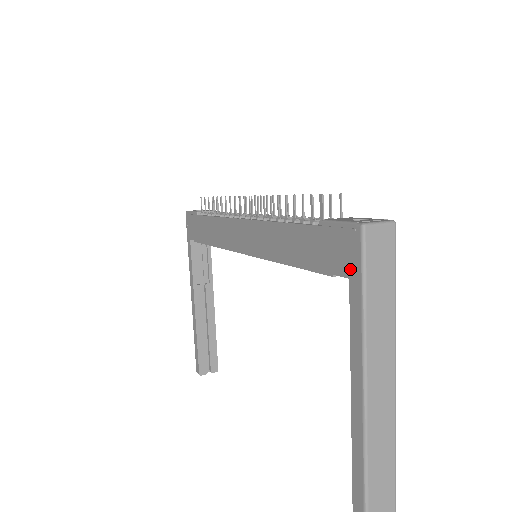
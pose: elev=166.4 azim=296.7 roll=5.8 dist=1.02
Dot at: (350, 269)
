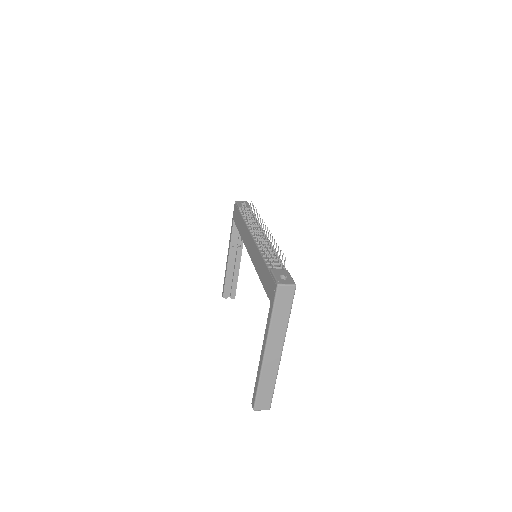
Dot at: (271, 299)
